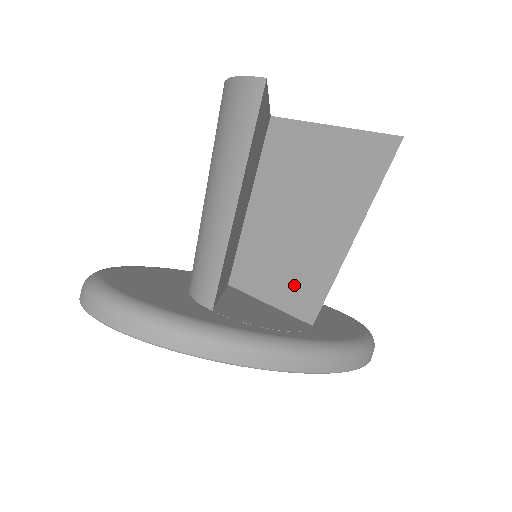
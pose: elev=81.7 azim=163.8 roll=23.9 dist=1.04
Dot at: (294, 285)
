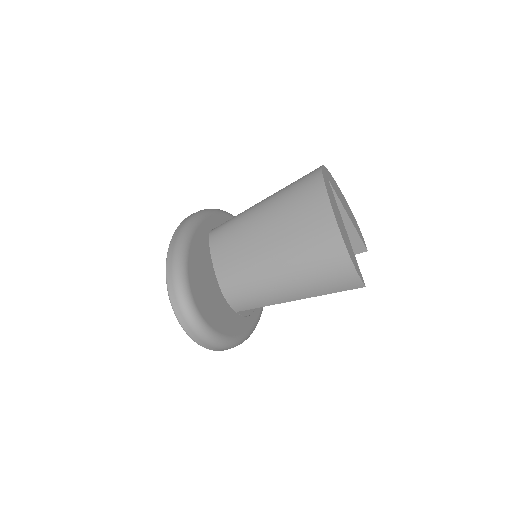
Dot at: occluded
